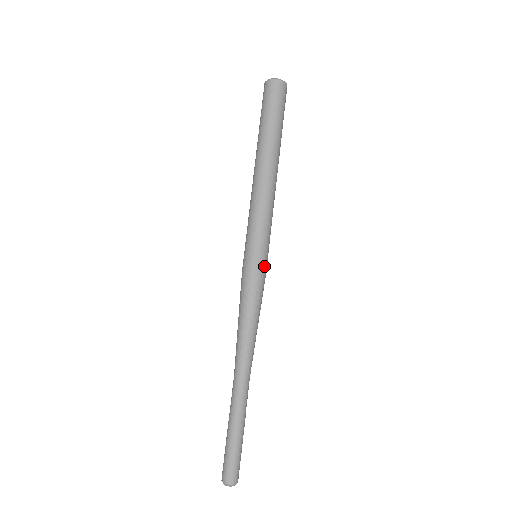
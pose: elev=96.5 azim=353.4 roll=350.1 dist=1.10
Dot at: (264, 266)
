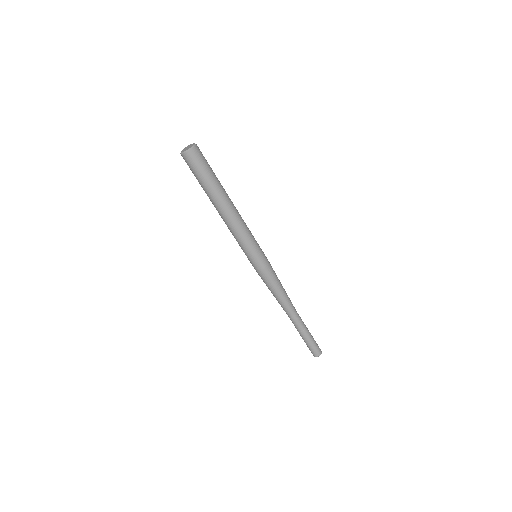
Dot at: (266, 259)
